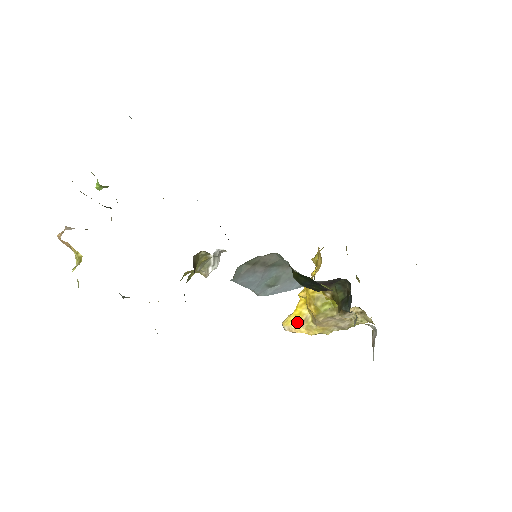
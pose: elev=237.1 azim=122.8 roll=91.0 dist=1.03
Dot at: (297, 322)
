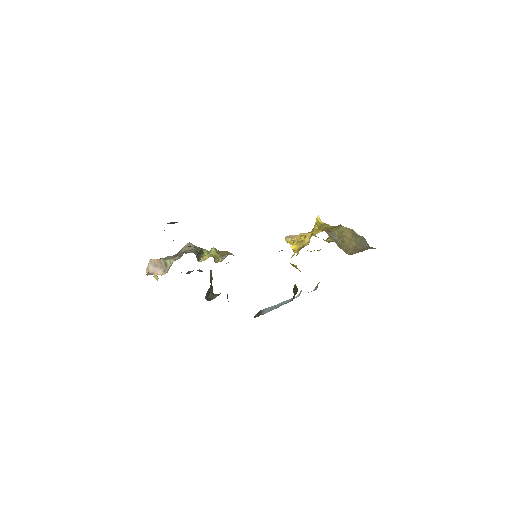
Dot at: occluded
